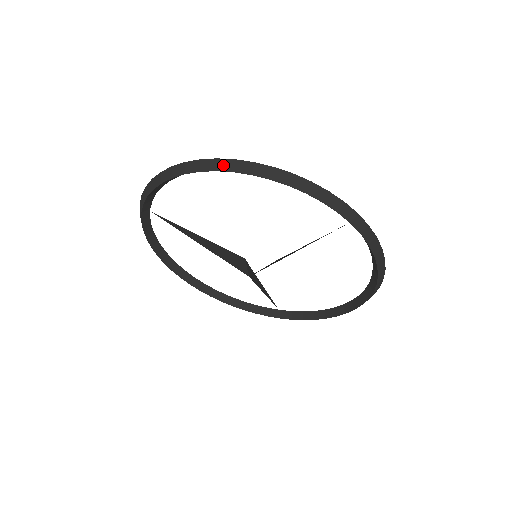
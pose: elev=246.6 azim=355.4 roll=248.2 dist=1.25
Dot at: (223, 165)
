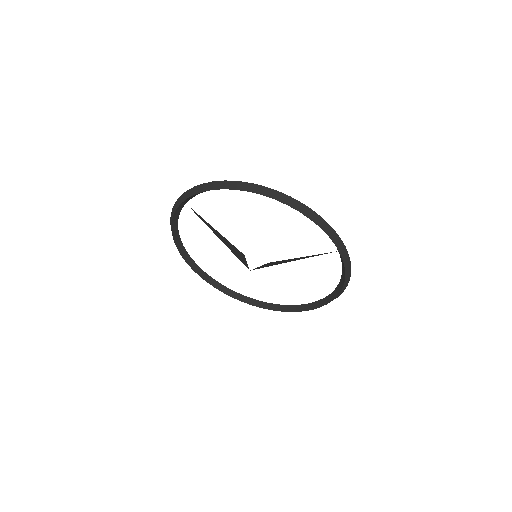
Dot at: (268, 192)
